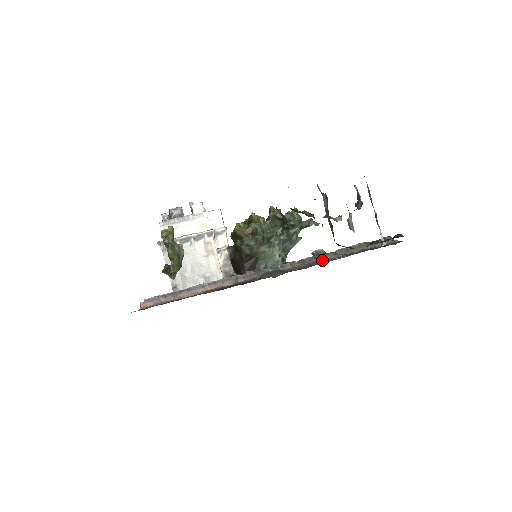
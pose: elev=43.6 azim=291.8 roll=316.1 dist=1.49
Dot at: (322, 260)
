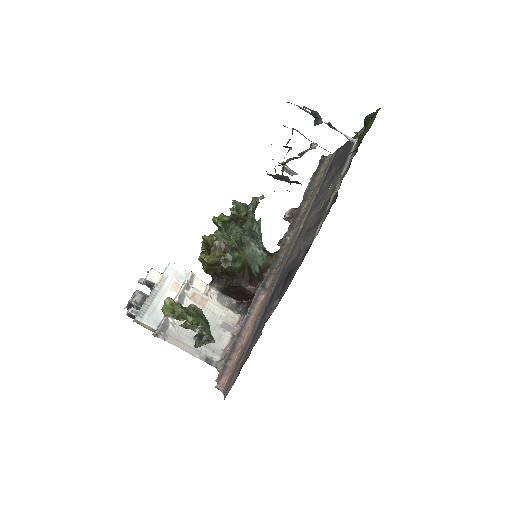
Dot at: (302, 213)
